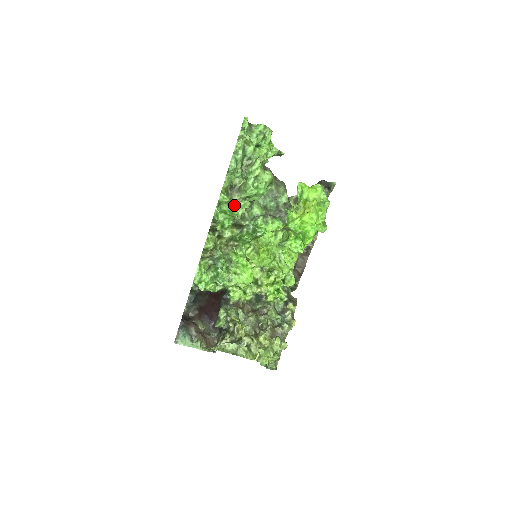
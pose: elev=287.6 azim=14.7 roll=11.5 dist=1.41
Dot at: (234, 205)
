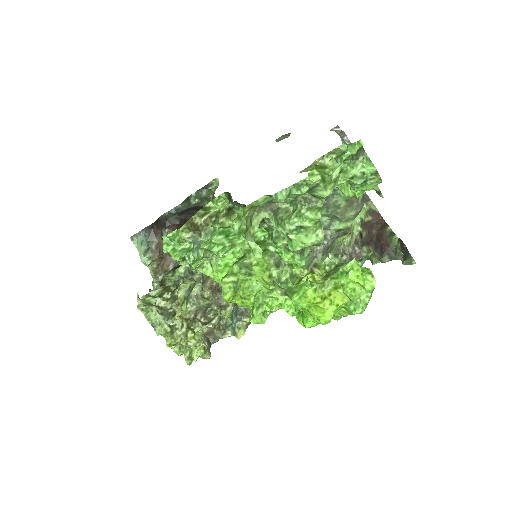
Dot at: (245, 235)
